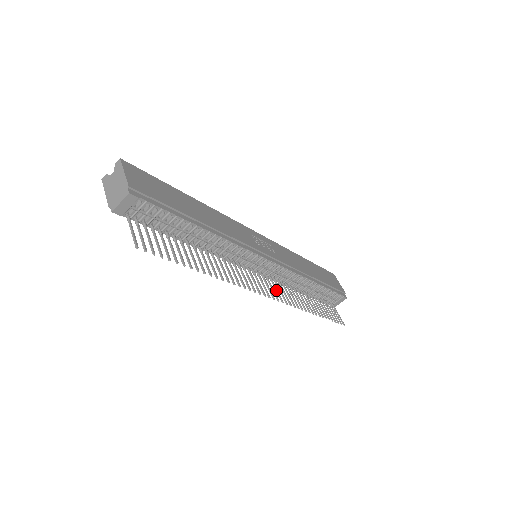
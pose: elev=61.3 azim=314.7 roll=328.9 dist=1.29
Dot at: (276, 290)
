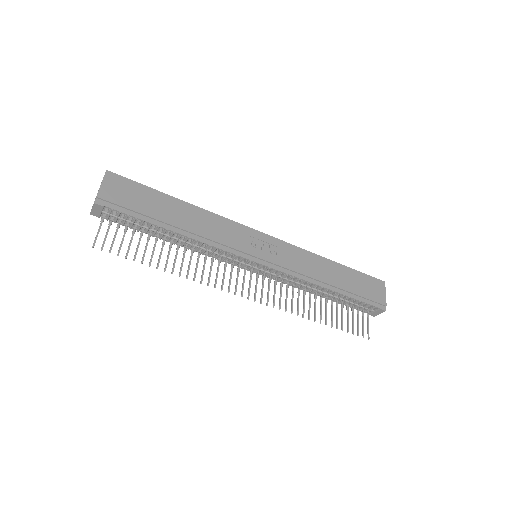
Dot at: (268, 292)
